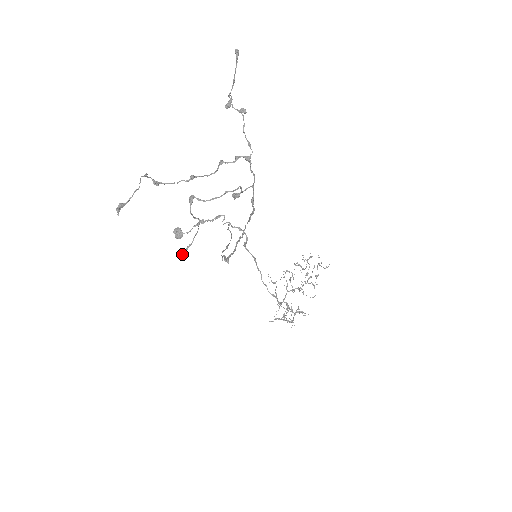
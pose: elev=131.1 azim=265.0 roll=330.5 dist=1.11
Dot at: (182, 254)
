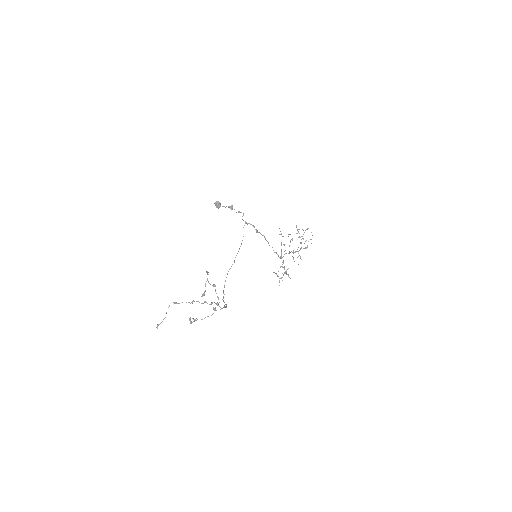
Dot at: occluded
